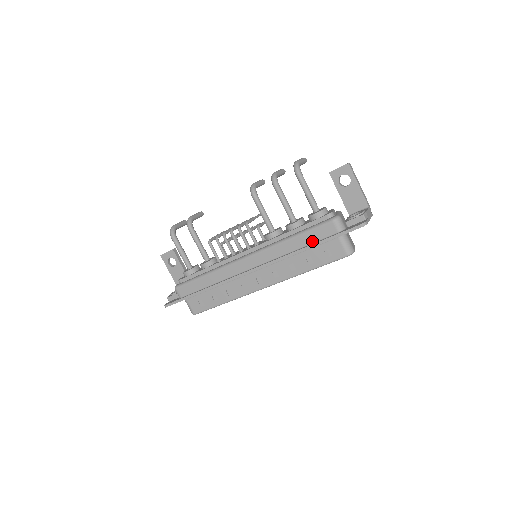
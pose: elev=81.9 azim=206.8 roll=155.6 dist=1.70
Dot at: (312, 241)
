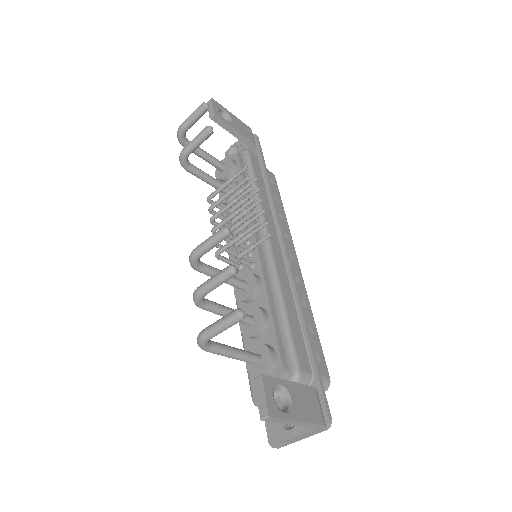
Dot at: occluded
